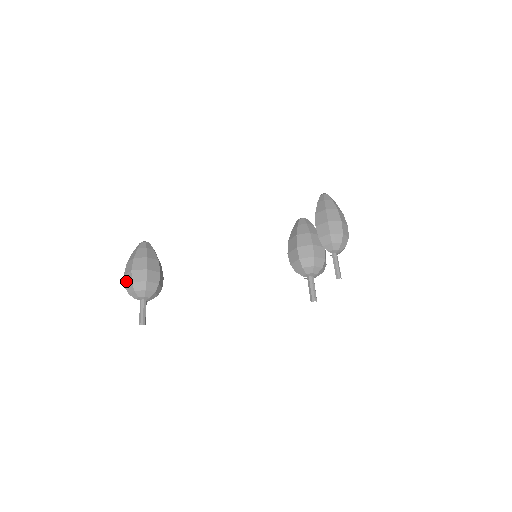
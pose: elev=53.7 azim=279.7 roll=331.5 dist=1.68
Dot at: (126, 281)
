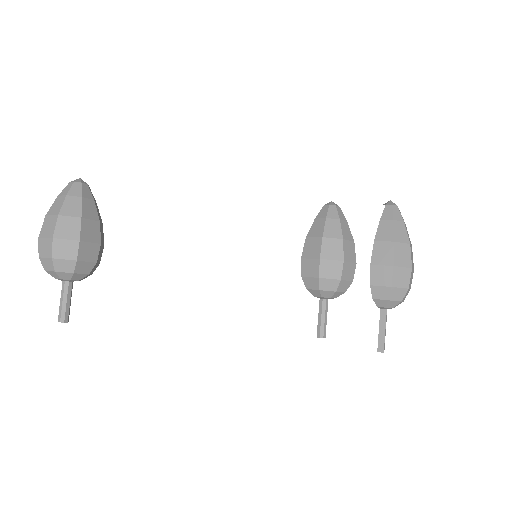
Dot at: (42, 250)
